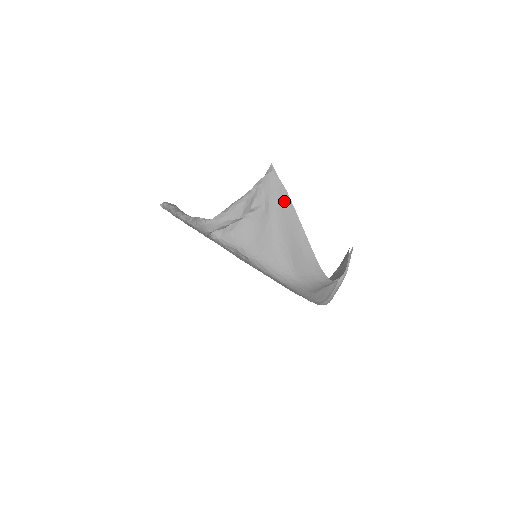
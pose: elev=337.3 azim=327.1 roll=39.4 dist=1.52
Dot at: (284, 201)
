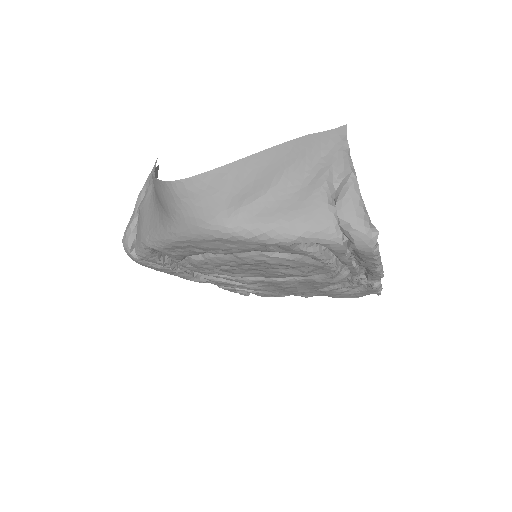
Dot at: occluded
